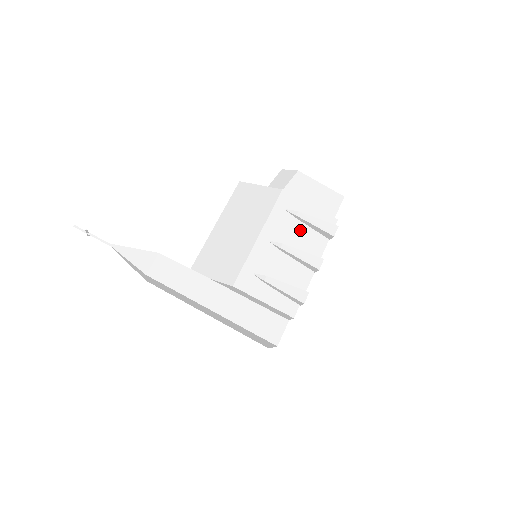
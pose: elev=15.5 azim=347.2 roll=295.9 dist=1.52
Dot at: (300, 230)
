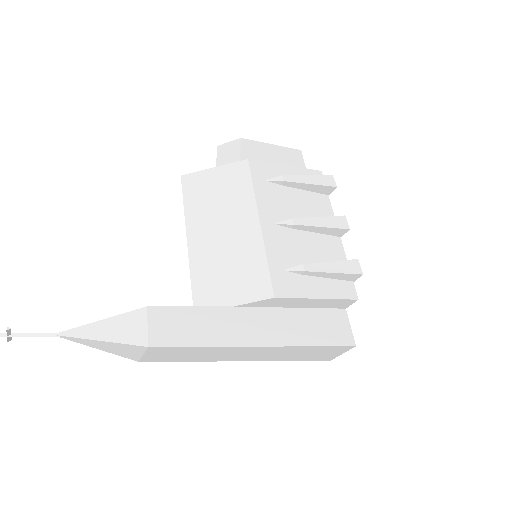
Dot at: (296, 197)
